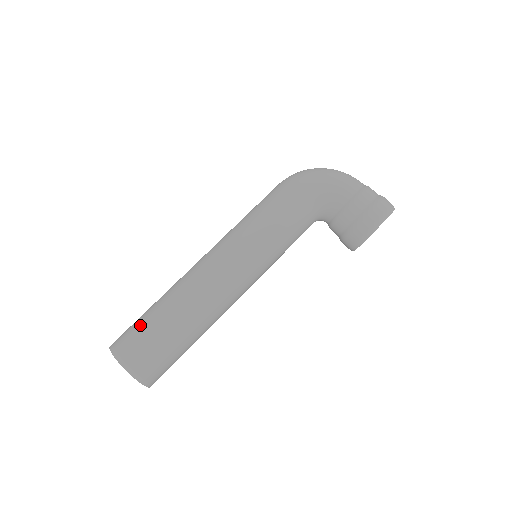
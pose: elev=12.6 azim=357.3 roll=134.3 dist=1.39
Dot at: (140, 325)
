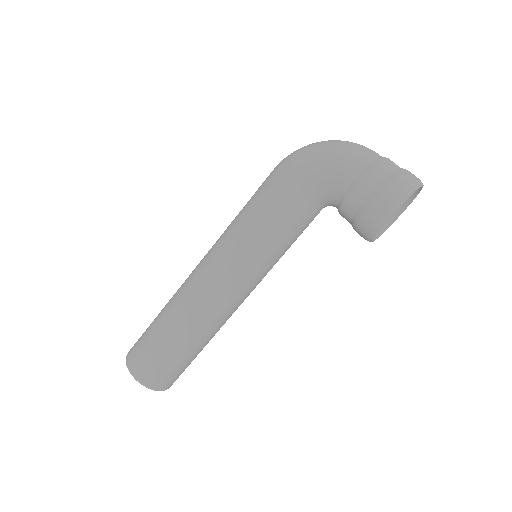
Dot at: (145, 336)
